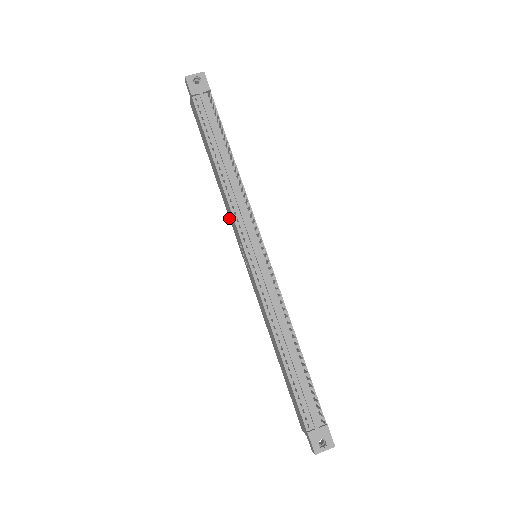
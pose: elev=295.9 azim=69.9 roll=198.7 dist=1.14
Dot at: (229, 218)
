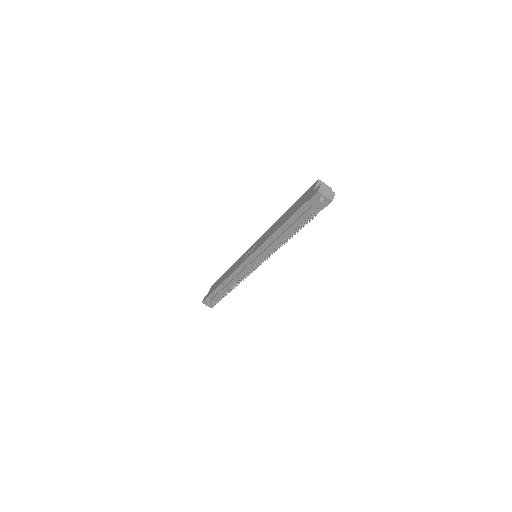
Dot at: (268, 229)
